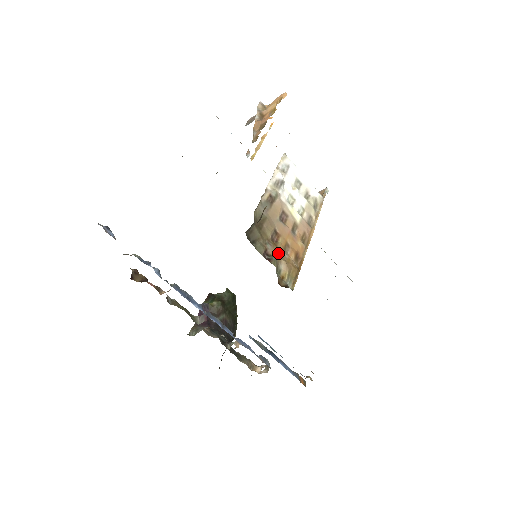
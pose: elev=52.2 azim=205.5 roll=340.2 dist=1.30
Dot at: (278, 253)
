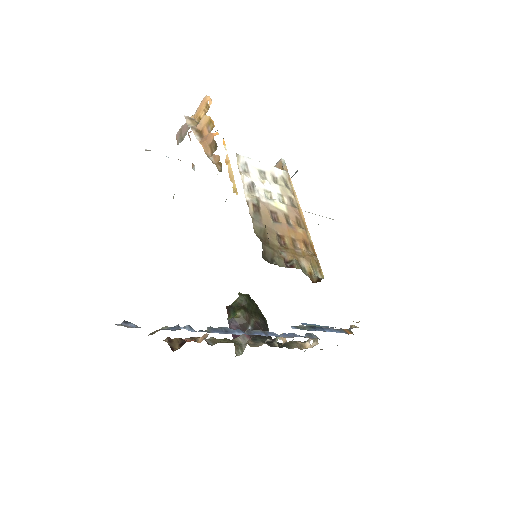
Dot at: (293, 254)
